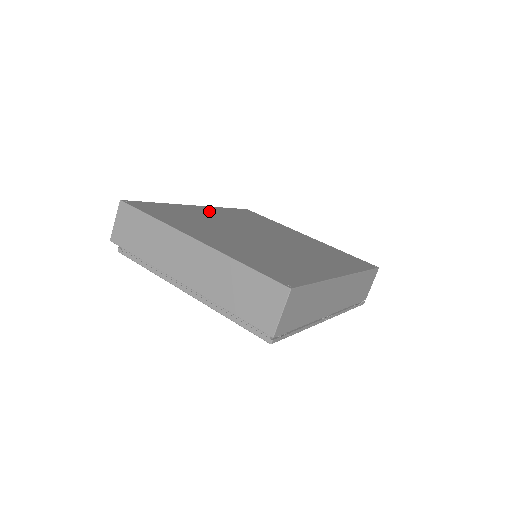
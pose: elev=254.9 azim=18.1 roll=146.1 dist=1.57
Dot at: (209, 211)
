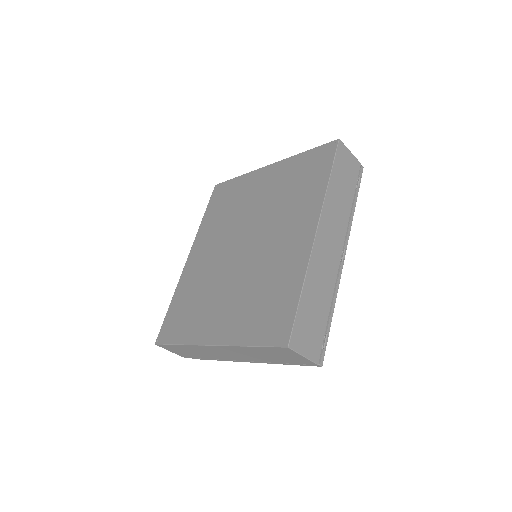
Dot at: (198, 254)
